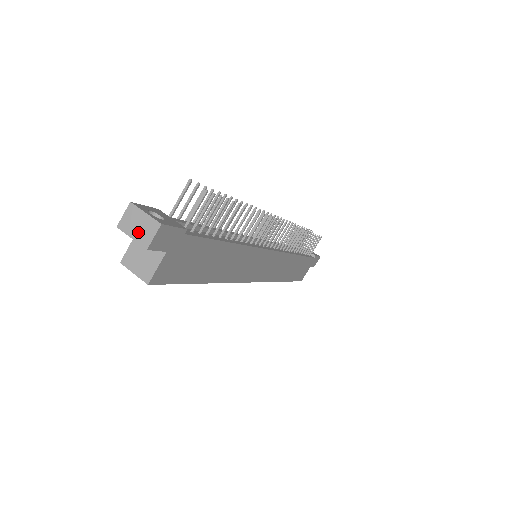
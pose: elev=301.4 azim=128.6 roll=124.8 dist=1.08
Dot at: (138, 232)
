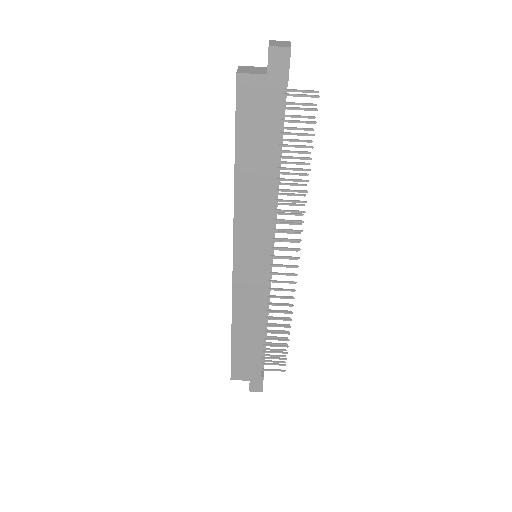
Dot at: (276, 44)
